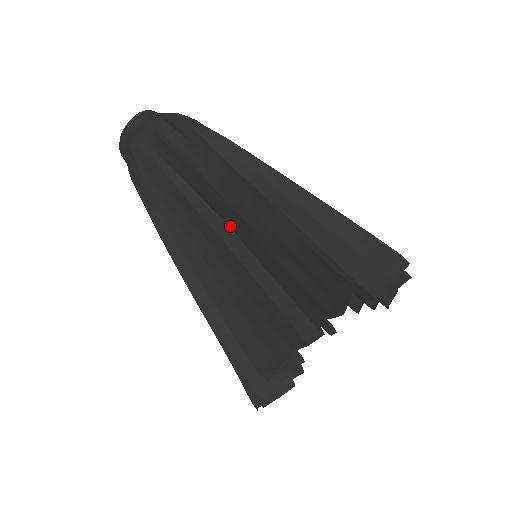
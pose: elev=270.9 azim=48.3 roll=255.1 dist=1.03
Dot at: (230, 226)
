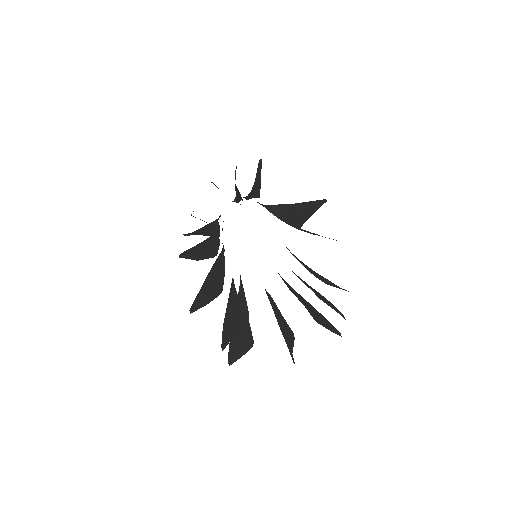
Dot at: occluded
